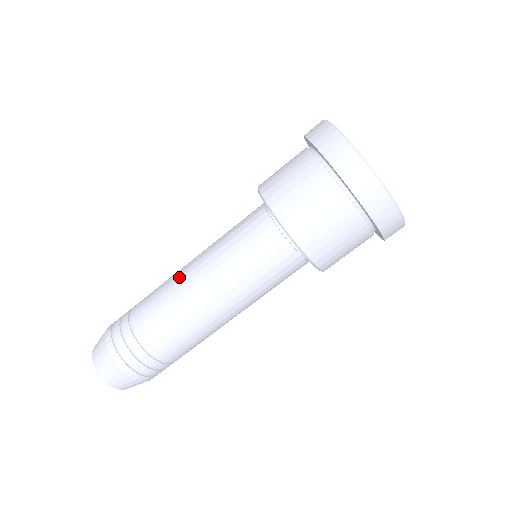
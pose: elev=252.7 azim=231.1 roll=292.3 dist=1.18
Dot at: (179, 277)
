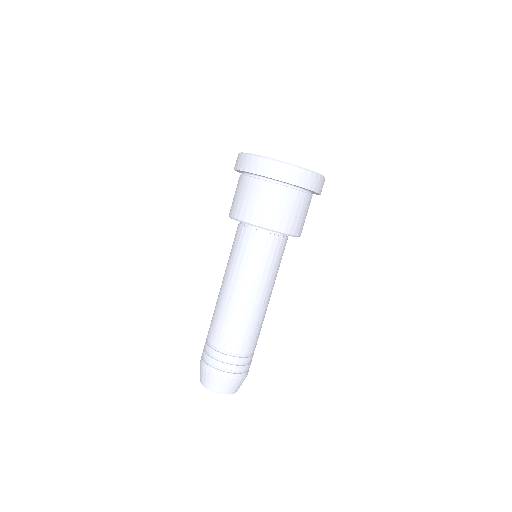
Dot at: occluded
